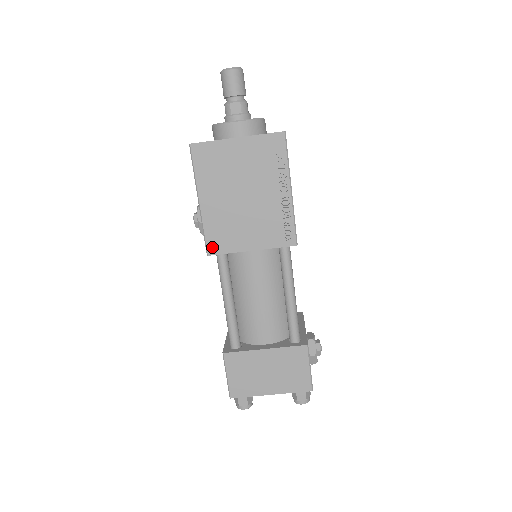
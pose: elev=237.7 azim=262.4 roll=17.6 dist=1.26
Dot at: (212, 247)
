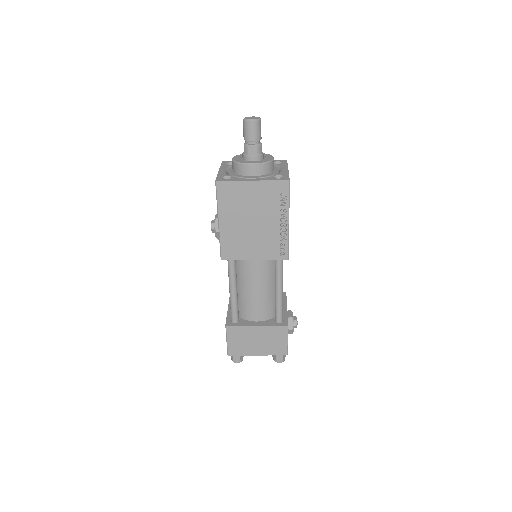
Dot at: (225, 255)
